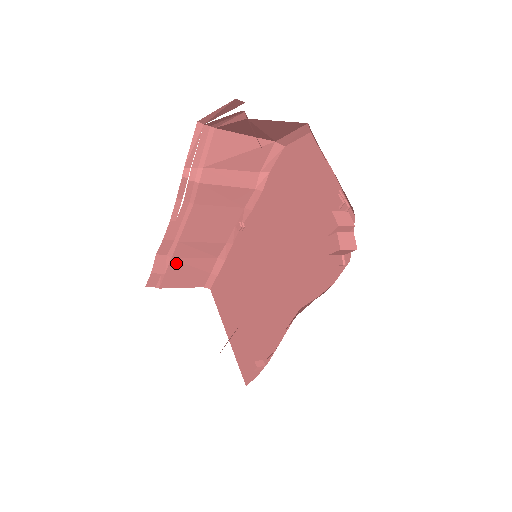
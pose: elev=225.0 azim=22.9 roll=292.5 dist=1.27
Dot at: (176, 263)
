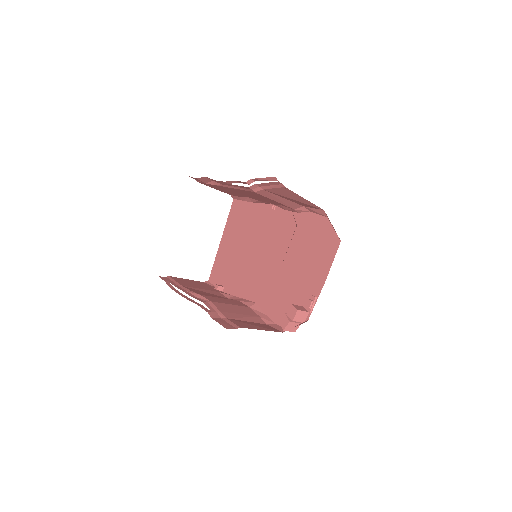
Dot at: (217, 186)
